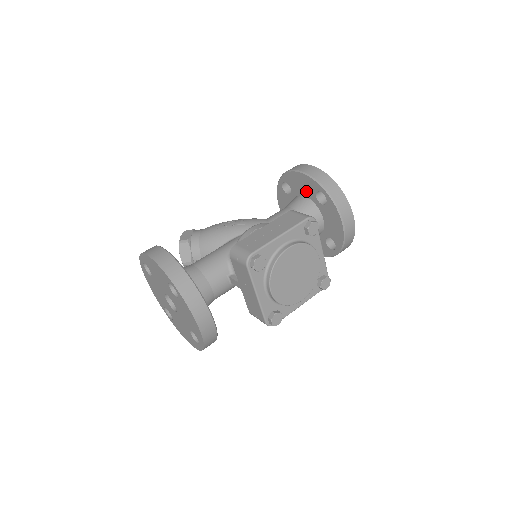
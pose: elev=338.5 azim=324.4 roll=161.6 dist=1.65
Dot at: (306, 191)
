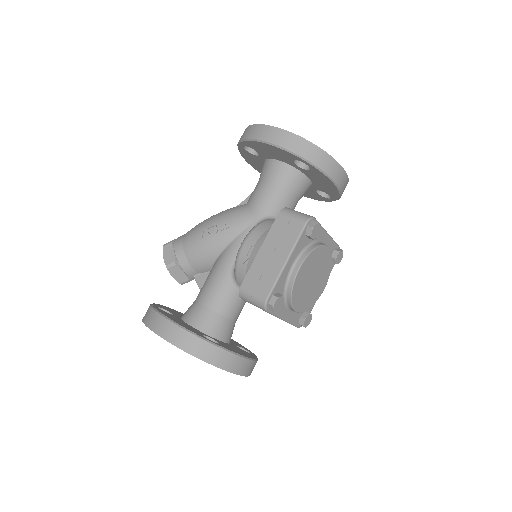
Dot at: (279, 157)
